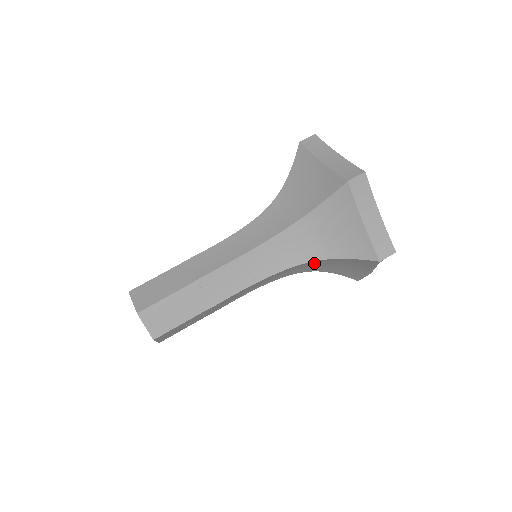
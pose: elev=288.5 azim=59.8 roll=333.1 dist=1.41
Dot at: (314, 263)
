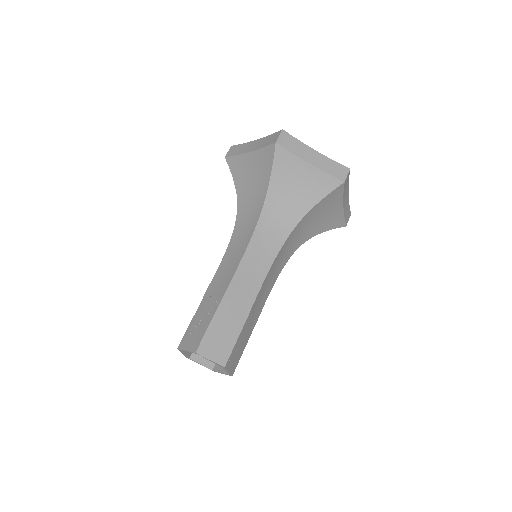
Dot at: occluded
